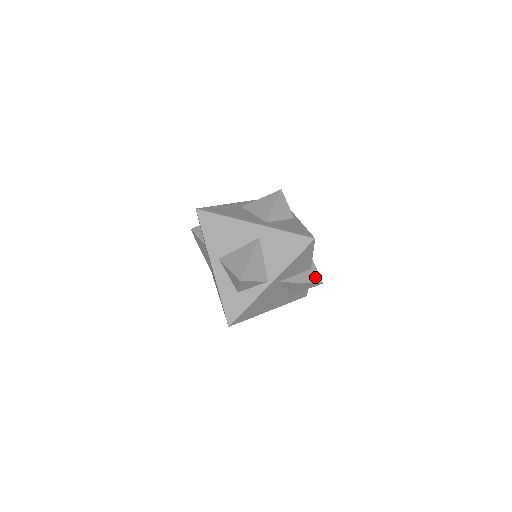
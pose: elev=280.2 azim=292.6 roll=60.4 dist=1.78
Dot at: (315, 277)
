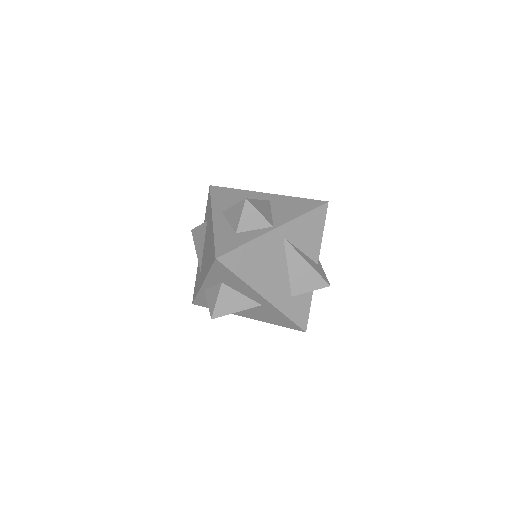
Dot at: (322, 274)
